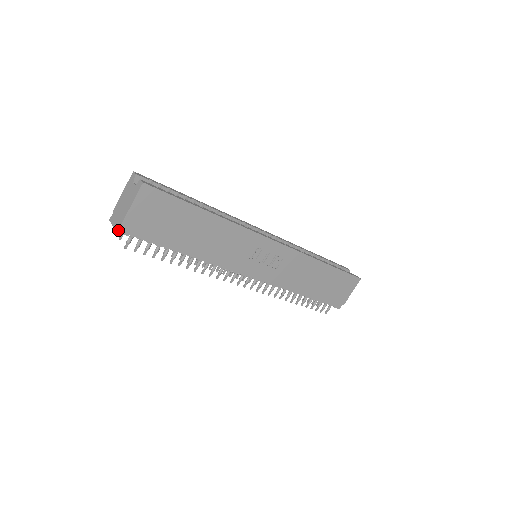
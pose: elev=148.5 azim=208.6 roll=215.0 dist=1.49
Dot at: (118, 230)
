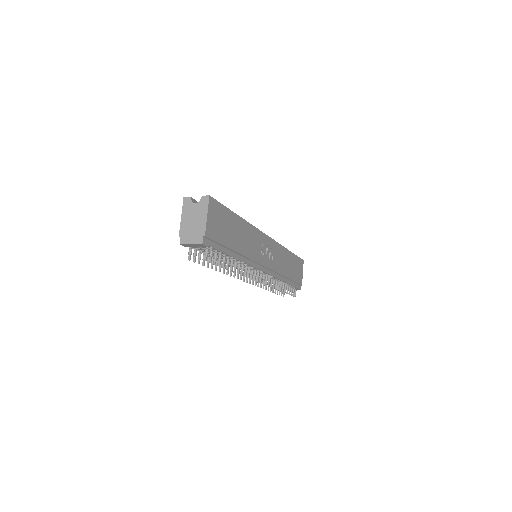
Dot at: (203, 242)
